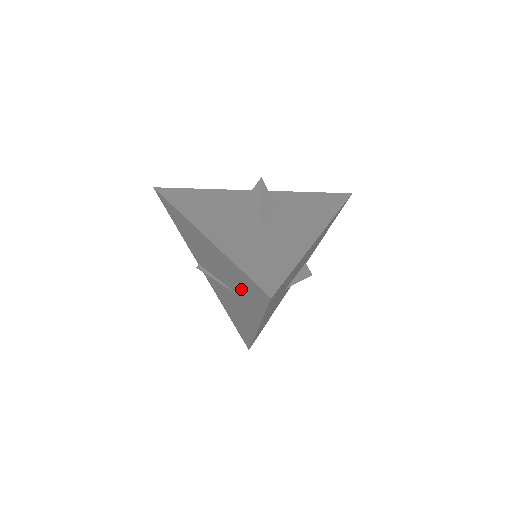
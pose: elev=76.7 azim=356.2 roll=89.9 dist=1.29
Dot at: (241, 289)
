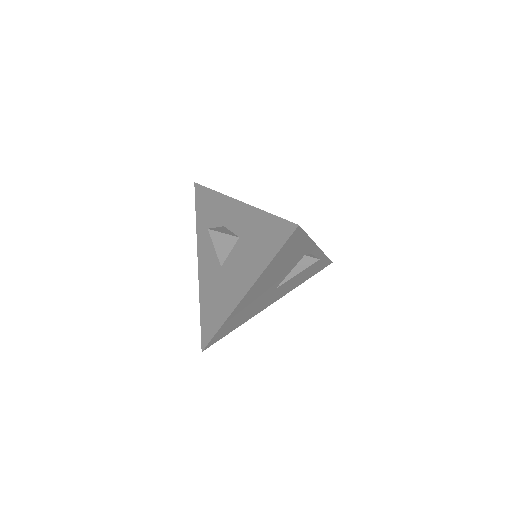
Dot at: occluded
